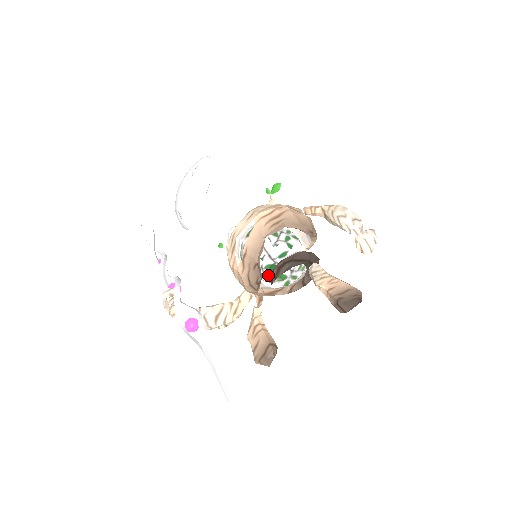
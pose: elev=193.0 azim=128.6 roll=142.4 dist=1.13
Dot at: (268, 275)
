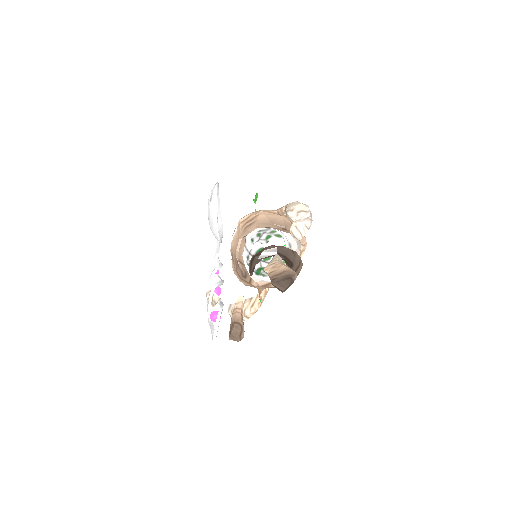
Dot at: occluded
